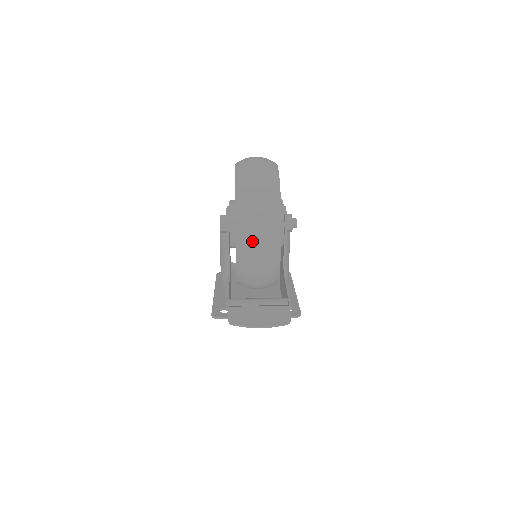
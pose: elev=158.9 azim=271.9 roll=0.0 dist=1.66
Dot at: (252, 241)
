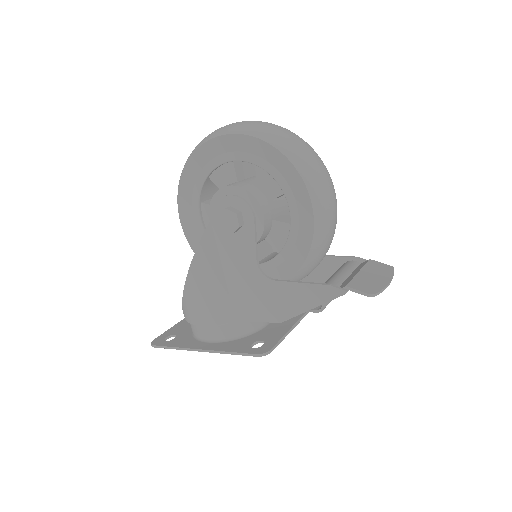
Dot at: (328, 196)
